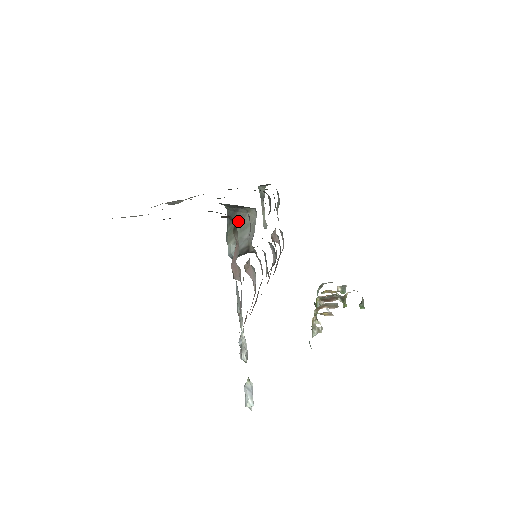
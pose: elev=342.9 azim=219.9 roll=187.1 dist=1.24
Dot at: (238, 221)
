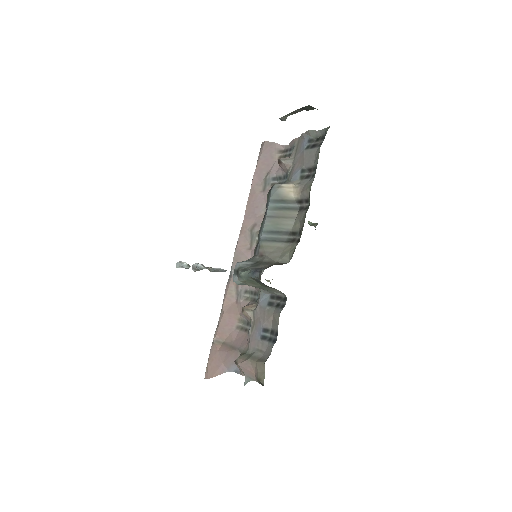
Dot at: (263, 286)
